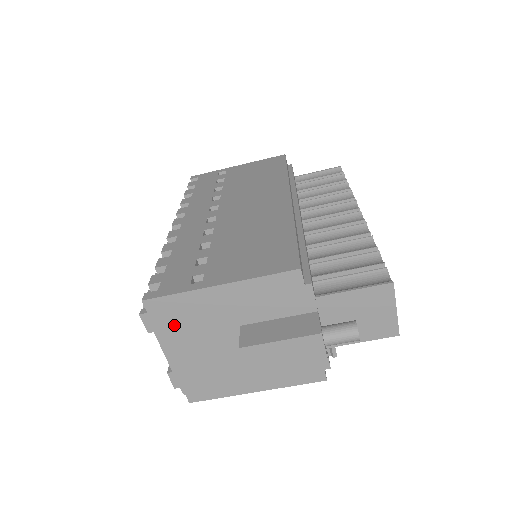
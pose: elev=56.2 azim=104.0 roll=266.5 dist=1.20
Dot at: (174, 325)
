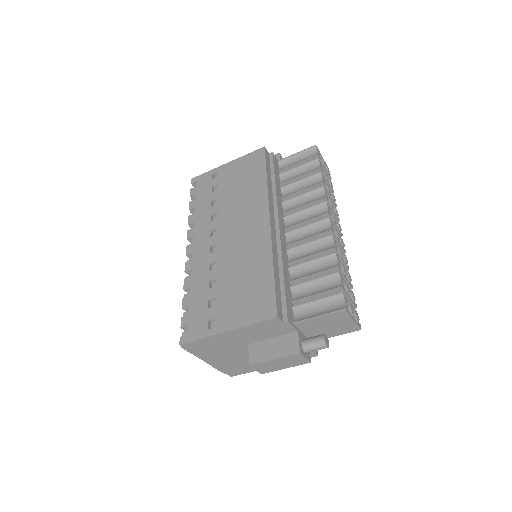
Dot at: (205, 350)
